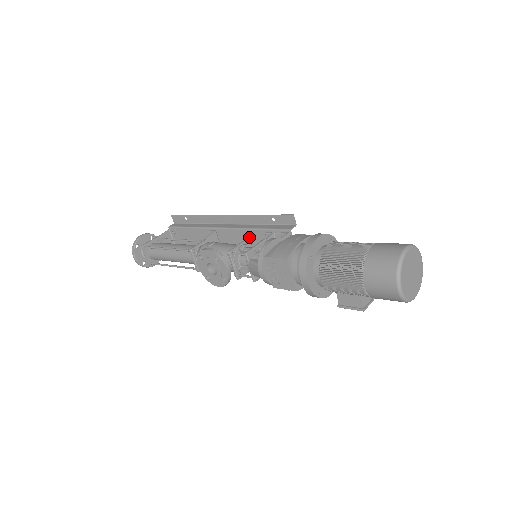
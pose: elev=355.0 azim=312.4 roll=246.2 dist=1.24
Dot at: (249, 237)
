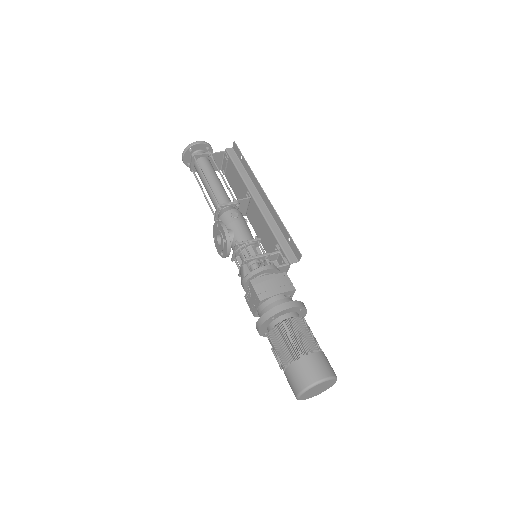
Dot at: (266, 230)
